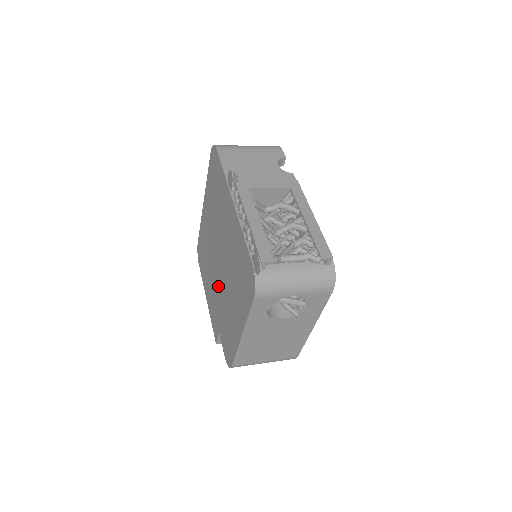
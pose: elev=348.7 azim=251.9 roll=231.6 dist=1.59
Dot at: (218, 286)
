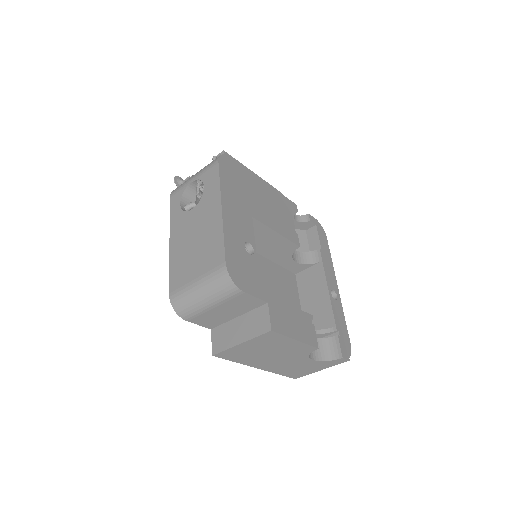
Dot at: occluded
